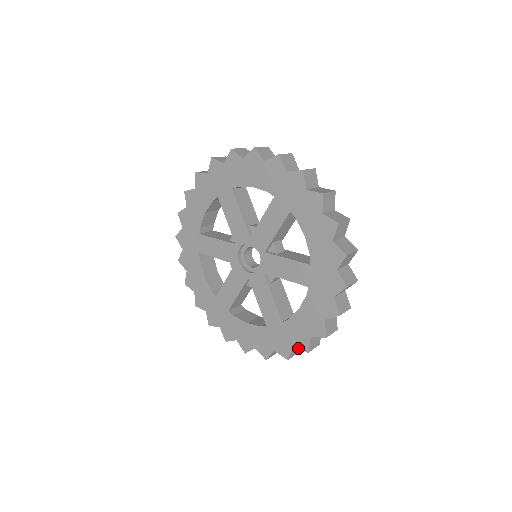
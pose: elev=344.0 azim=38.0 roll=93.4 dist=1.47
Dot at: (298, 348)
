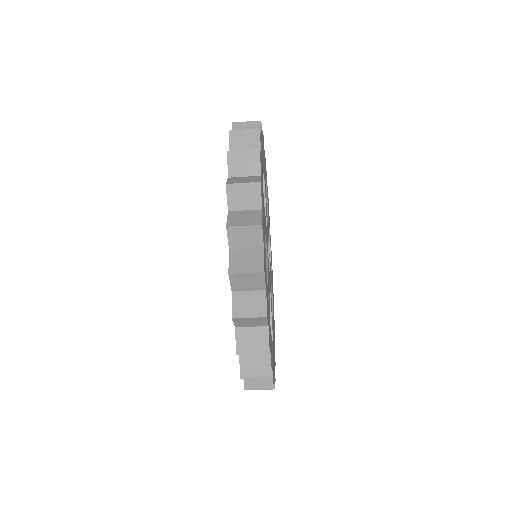
Dot at: (234, 323)
